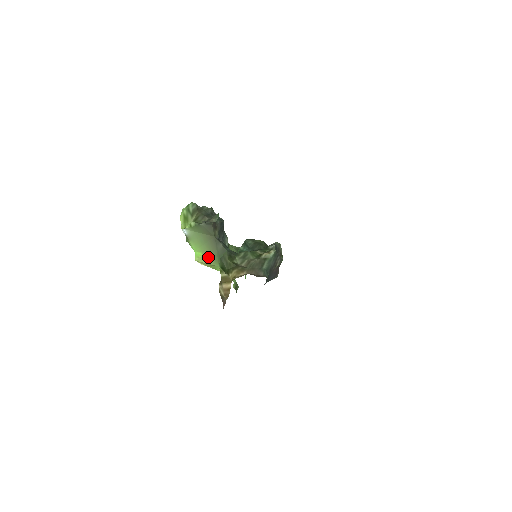
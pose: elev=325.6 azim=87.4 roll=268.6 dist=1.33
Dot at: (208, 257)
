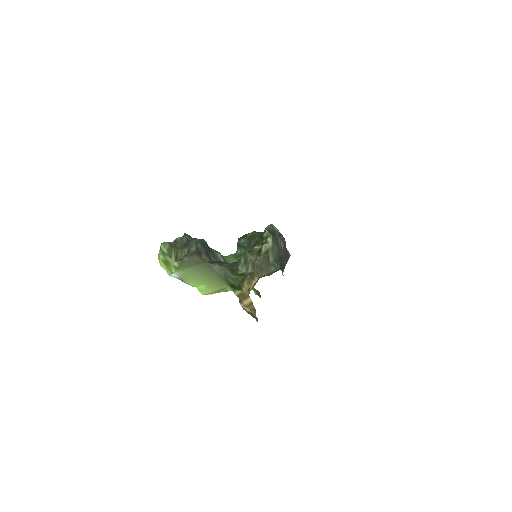
Dot at: (212, 285)
